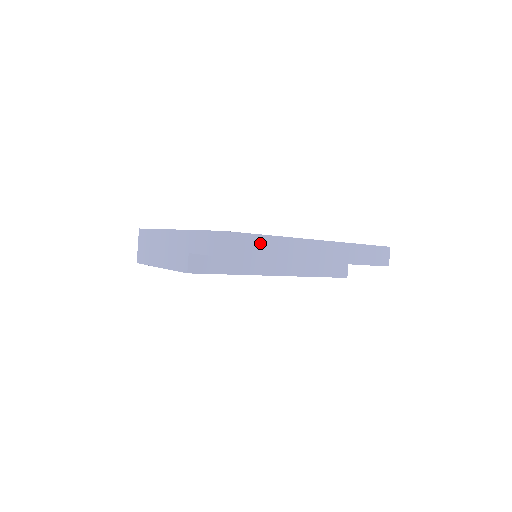
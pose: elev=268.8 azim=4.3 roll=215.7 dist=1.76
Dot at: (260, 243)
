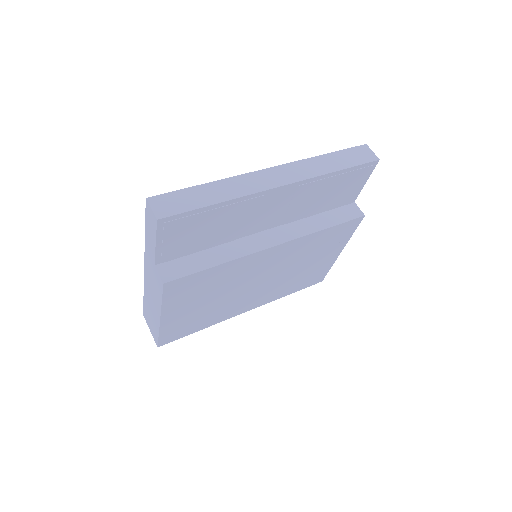
Dot at: (197, 194)
